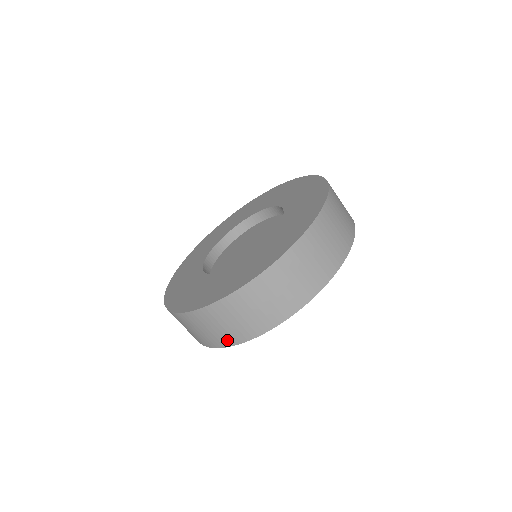
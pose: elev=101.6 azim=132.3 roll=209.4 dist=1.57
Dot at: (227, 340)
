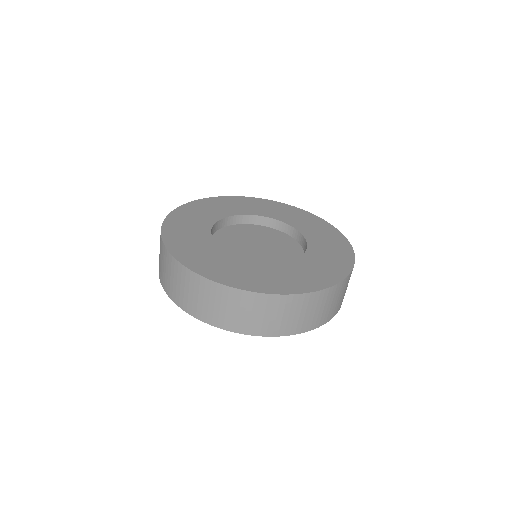
Dot at: (169, 289)
